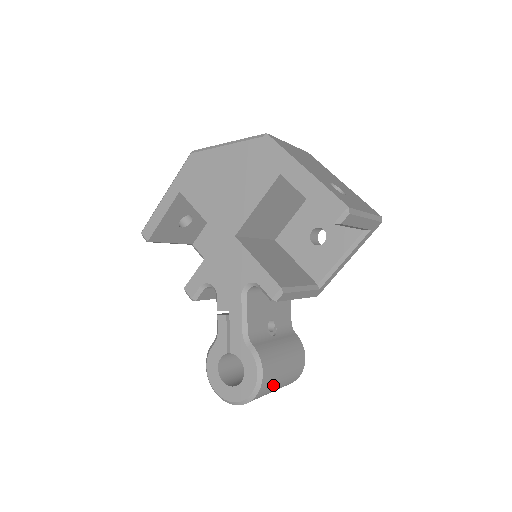
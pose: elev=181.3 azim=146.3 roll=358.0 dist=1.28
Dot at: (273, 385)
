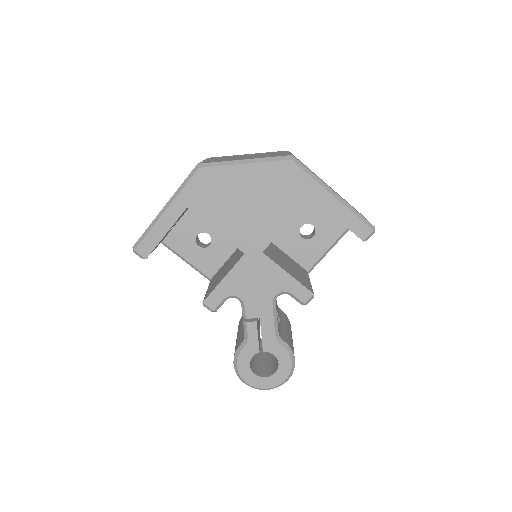
Dot at: occluded
